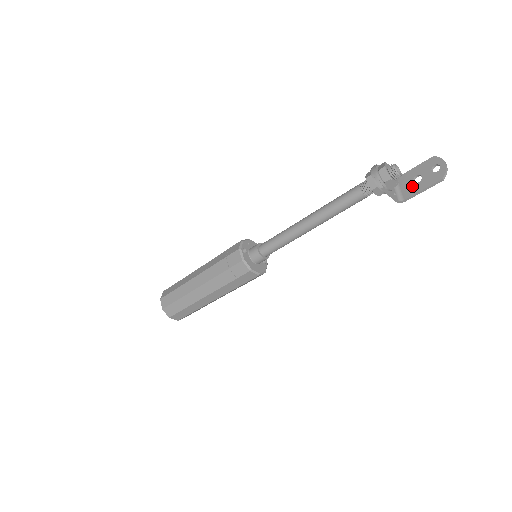
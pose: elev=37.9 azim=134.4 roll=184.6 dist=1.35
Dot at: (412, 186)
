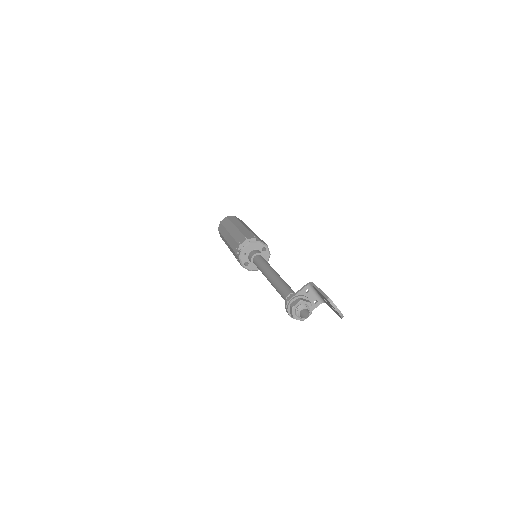
Dot at: (325, 301)
